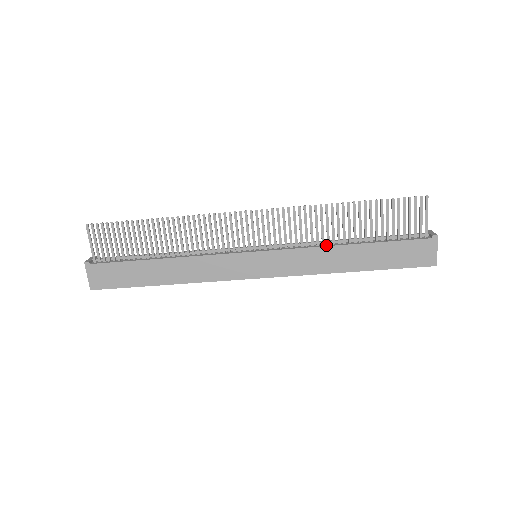
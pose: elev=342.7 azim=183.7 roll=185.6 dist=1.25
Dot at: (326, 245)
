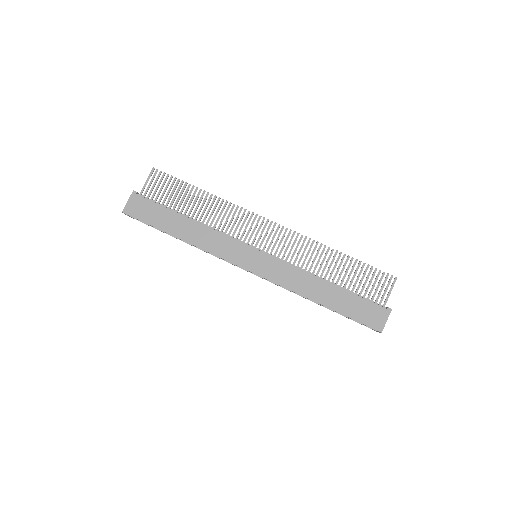
Dot at: (310, 274)
